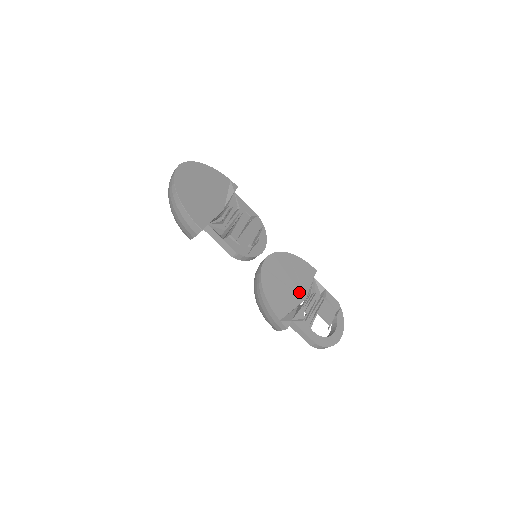
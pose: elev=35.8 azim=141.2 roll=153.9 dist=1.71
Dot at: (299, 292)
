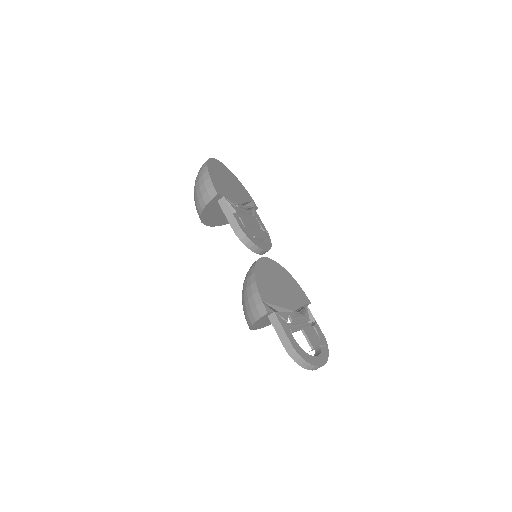
Dot at: (289, 301)
